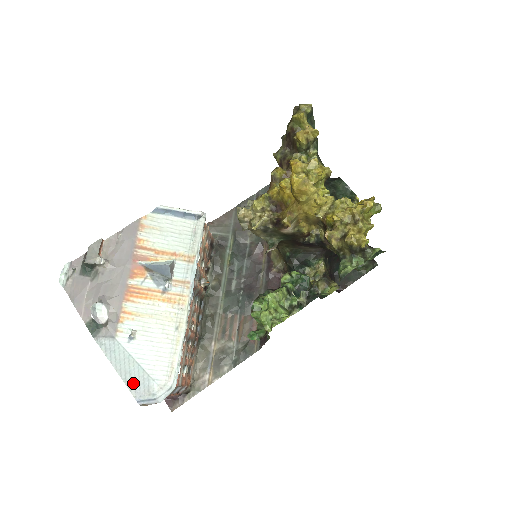
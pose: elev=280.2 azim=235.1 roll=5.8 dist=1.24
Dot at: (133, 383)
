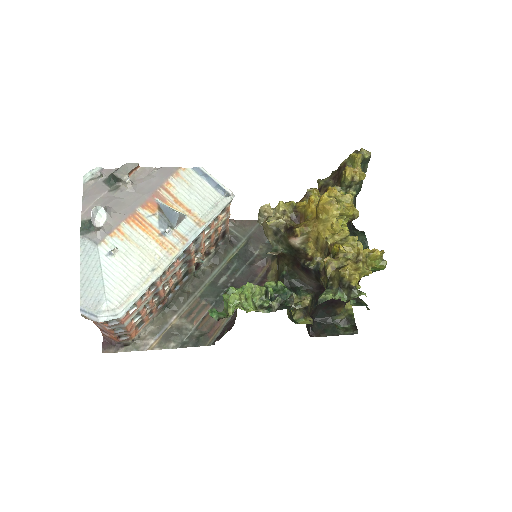
Dot at: (88, 292)
